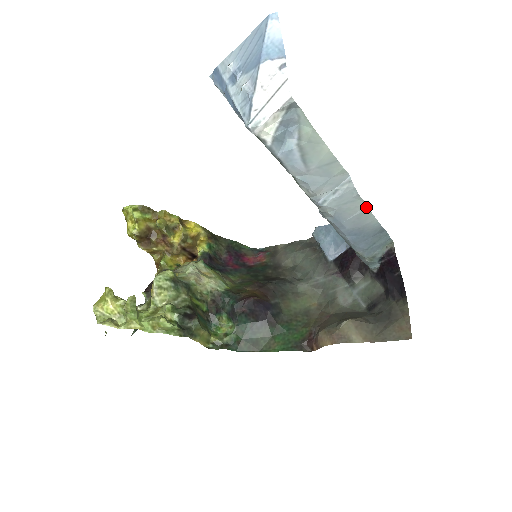
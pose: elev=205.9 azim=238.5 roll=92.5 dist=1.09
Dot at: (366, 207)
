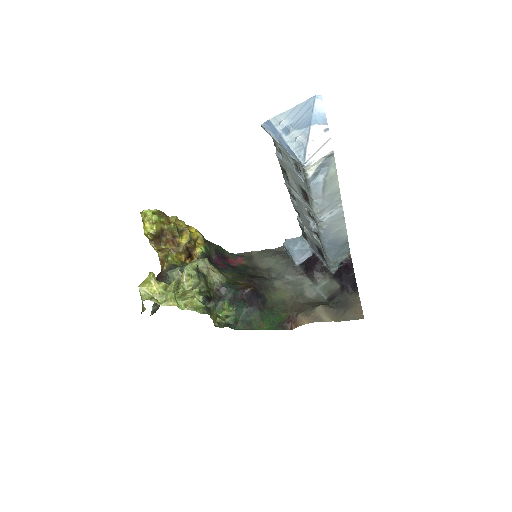
Dot at: (345, 225)
